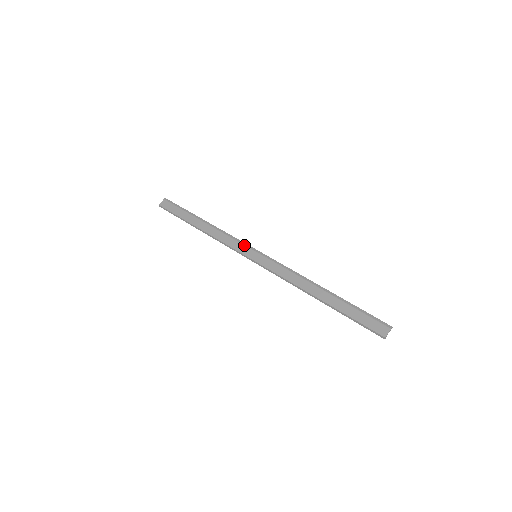
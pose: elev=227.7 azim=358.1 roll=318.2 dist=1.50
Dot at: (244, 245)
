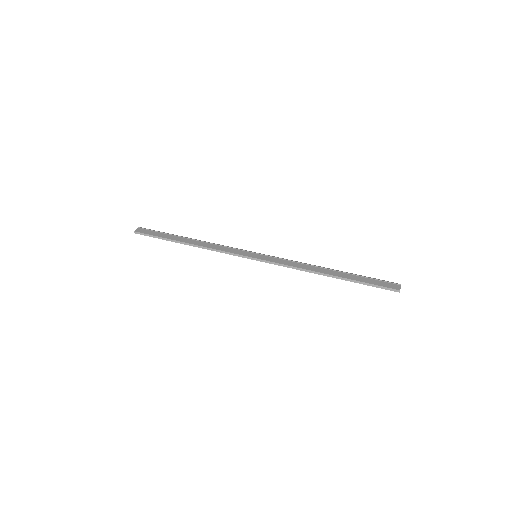
Dot at: (241, 250)
